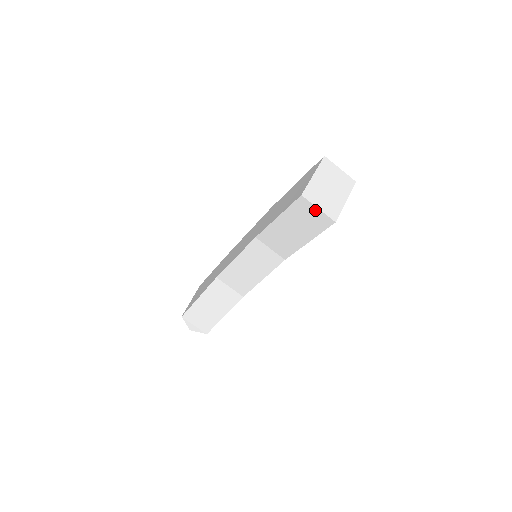
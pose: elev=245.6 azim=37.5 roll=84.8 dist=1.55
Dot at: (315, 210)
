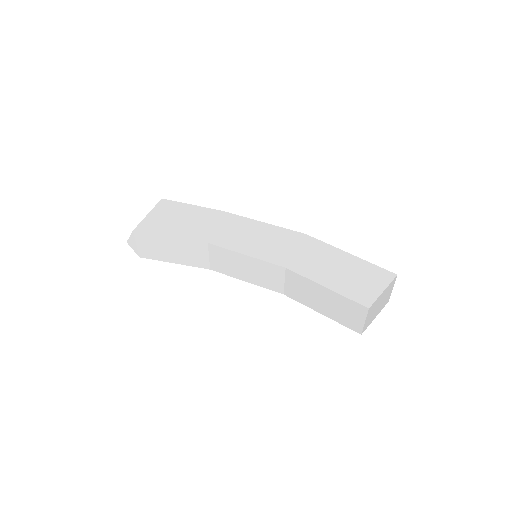
Dot at: (361, 319)
